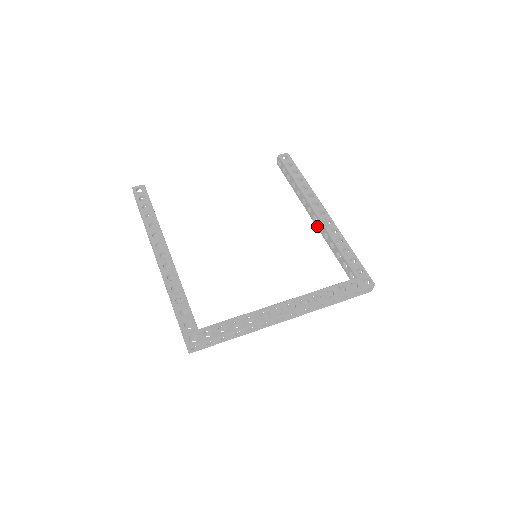
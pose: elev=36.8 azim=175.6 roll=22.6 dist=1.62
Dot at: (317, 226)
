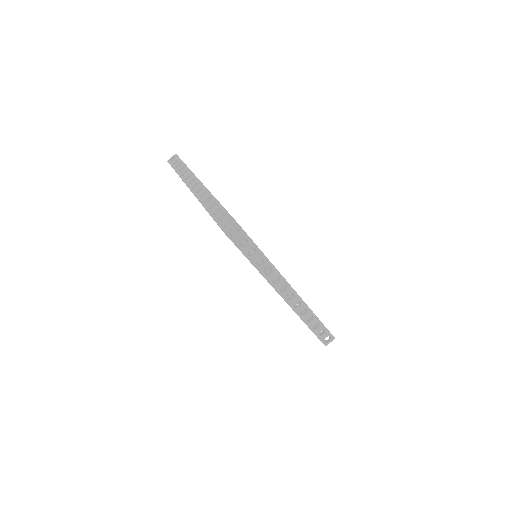
Dot at: occluded
